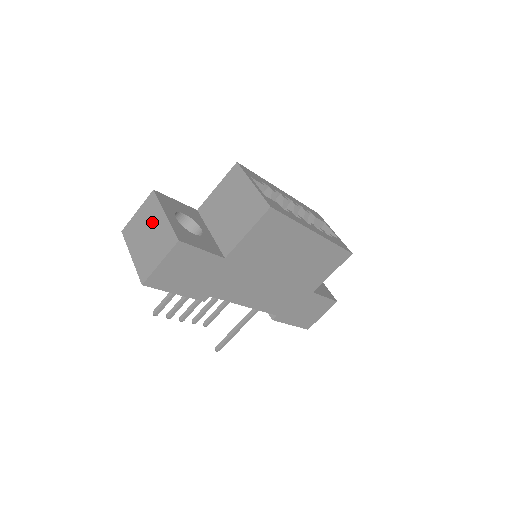
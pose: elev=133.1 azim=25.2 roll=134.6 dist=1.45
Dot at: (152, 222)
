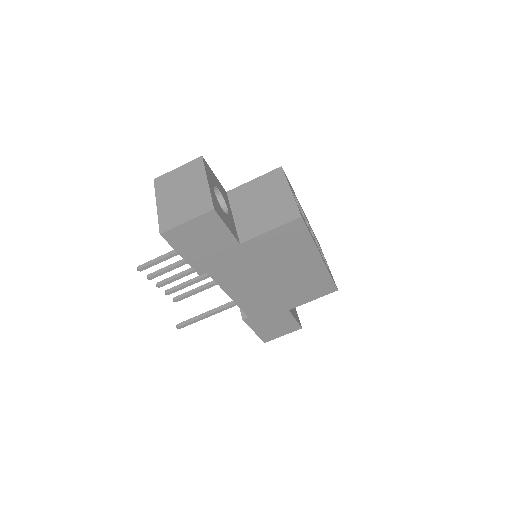
Dot at: (191, 183)
